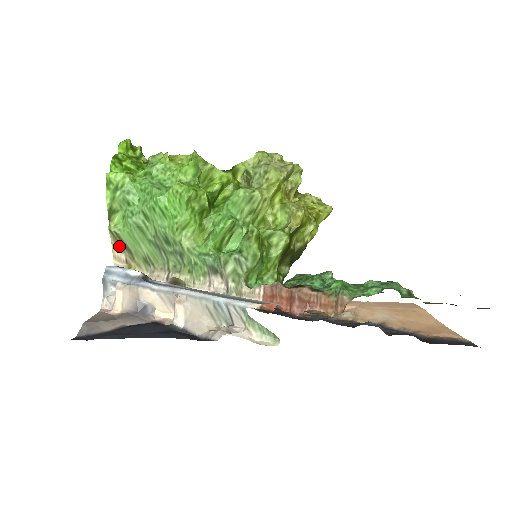
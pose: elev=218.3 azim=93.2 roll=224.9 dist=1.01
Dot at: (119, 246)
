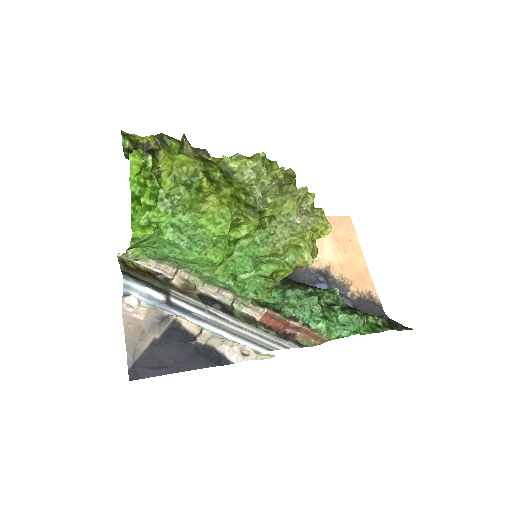
Dot at: occluded
